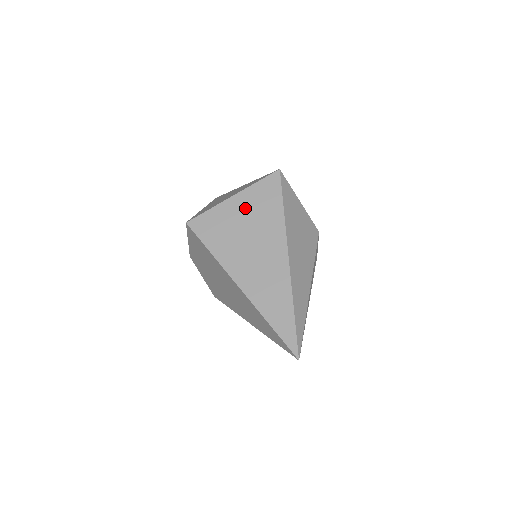
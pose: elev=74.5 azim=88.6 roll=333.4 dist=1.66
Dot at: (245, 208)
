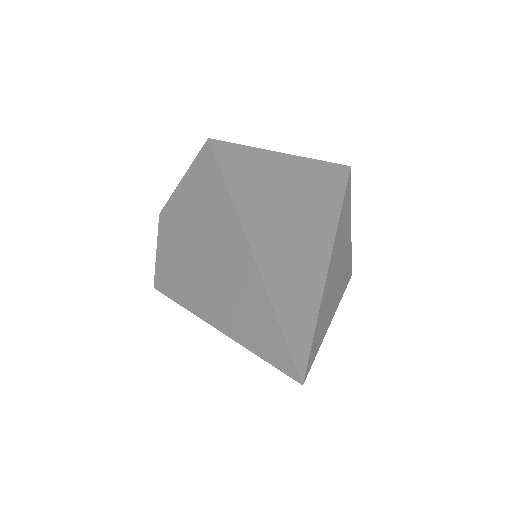
Dot at: (294, 171)
